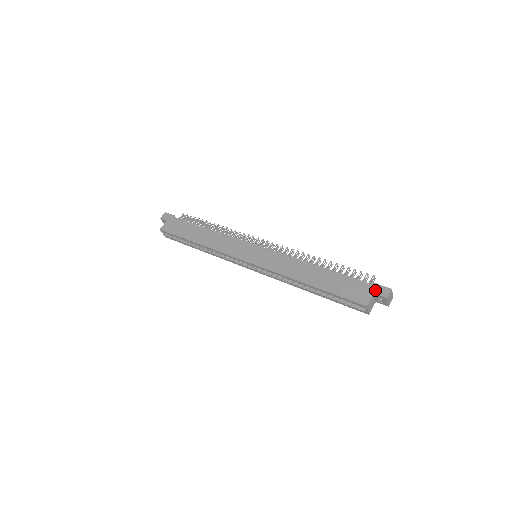
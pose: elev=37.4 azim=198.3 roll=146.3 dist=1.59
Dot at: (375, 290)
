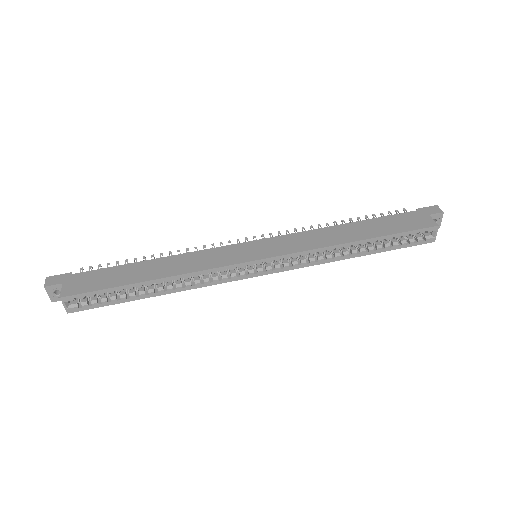
Dot at: (426, 212)
